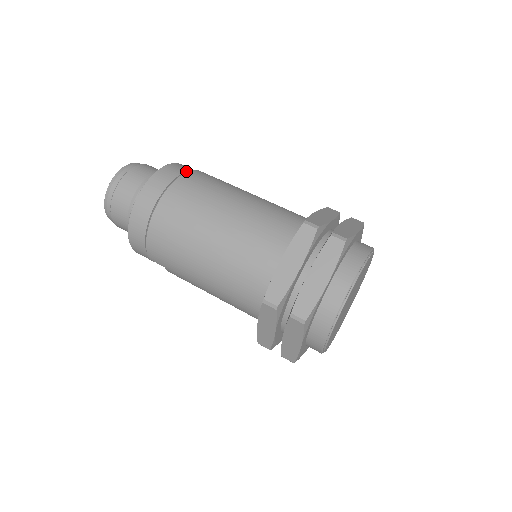
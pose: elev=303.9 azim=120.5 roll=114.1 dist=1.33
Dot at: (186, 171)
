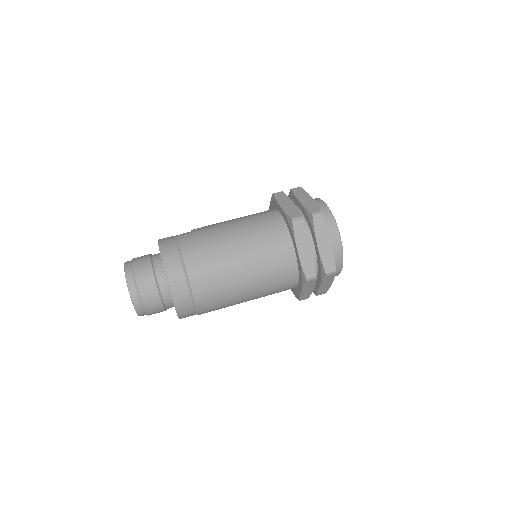
Dot at: (176, 244)
